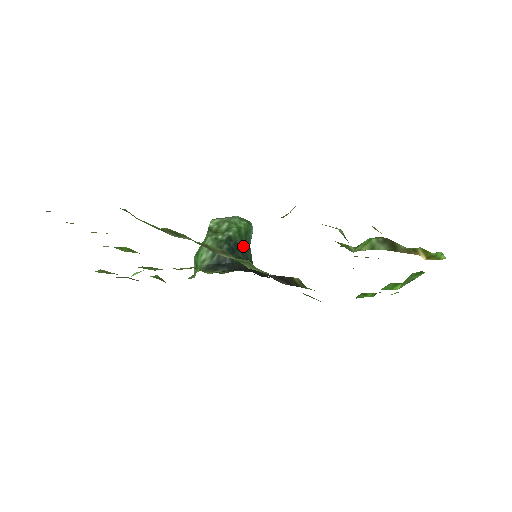
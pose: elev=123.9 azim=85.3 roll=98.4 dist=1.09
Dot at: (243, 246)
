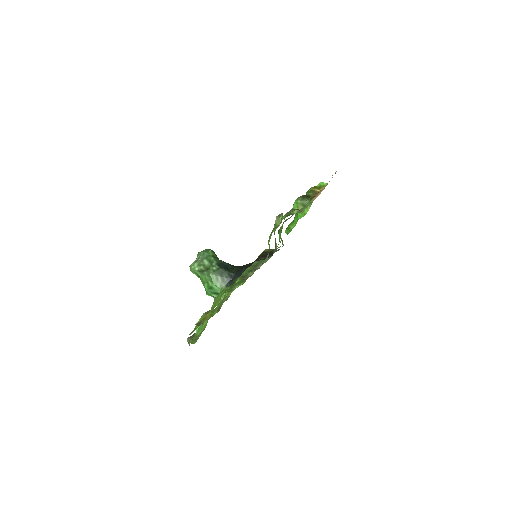
Dot at: (223, 262)
